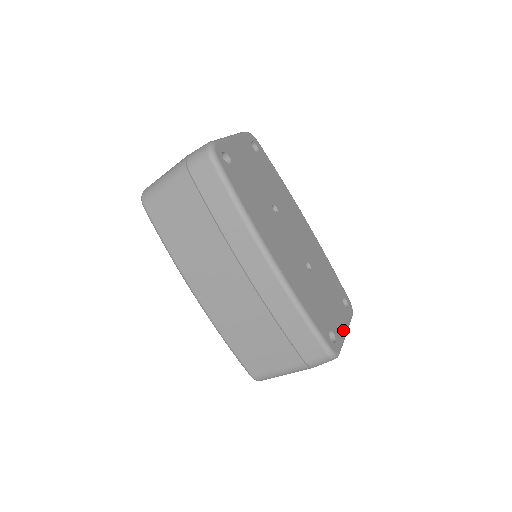
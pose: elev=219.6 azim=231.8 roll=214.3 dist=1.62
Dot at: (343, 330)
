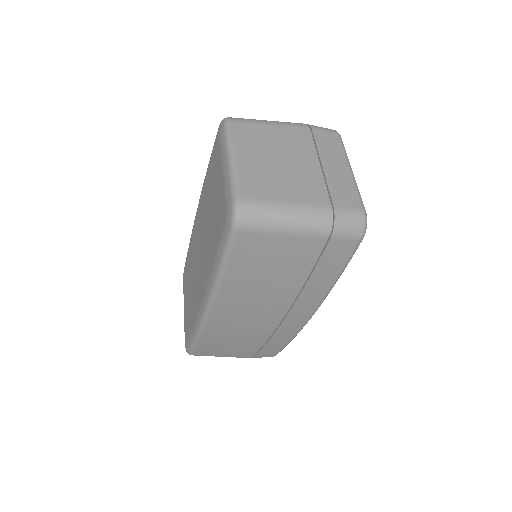
Dot at: occluded
